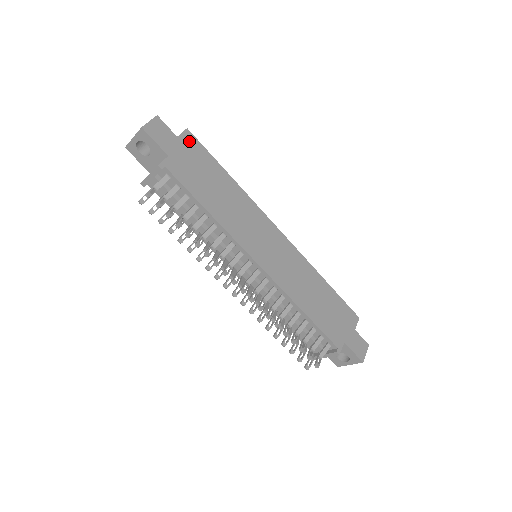
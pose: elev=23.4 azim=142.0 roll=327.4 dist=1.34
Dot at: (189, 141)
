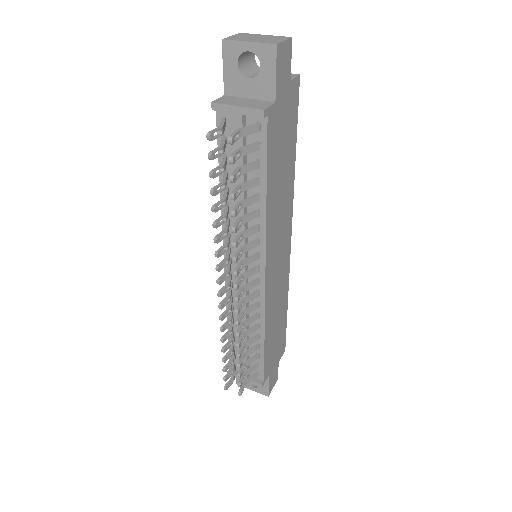
Dot at: (294, 93)
